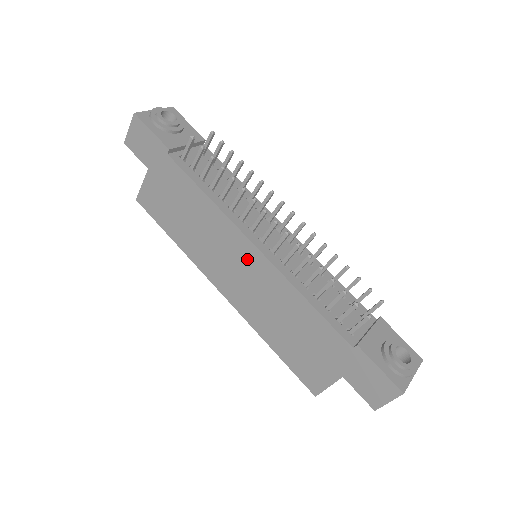
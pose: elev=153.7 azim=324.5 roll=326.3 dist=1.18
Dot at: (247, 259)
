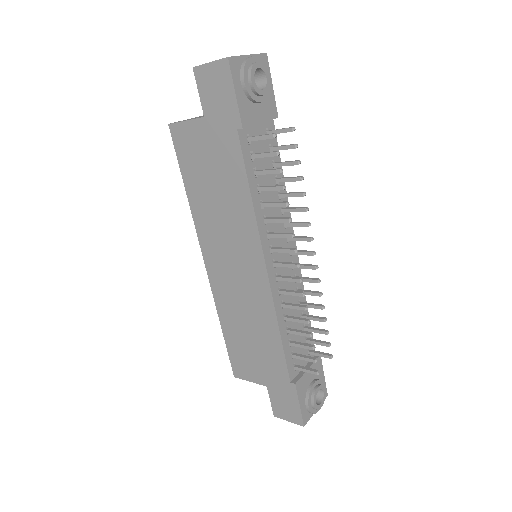
Dot at: (251, 269)
